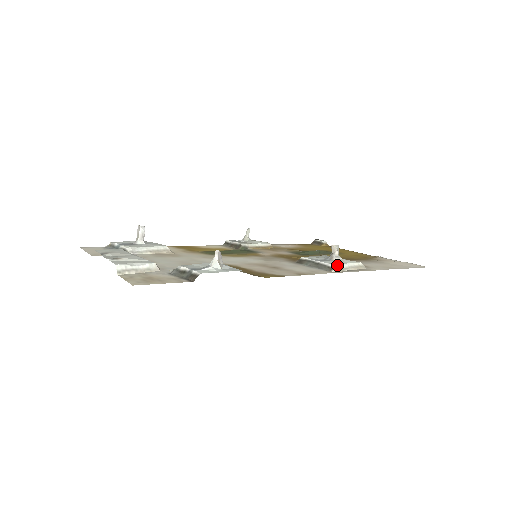
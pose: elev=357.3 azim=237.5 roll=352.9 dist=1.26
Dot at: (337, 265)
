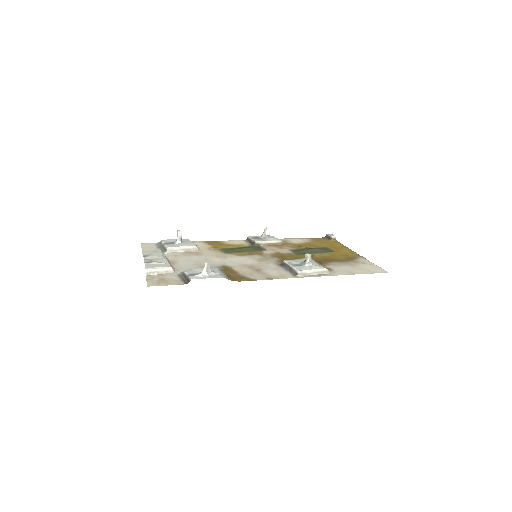
Dot at: (302, 271)
